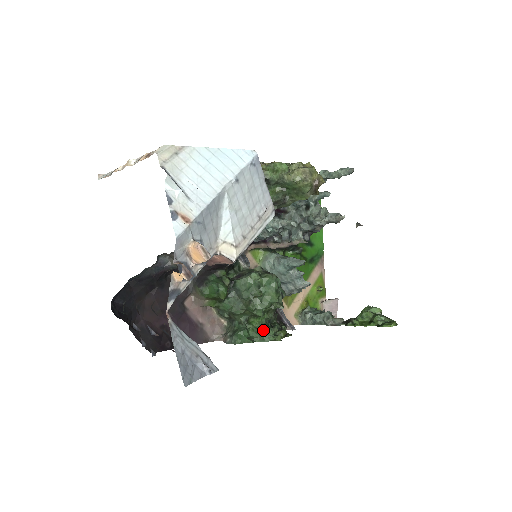
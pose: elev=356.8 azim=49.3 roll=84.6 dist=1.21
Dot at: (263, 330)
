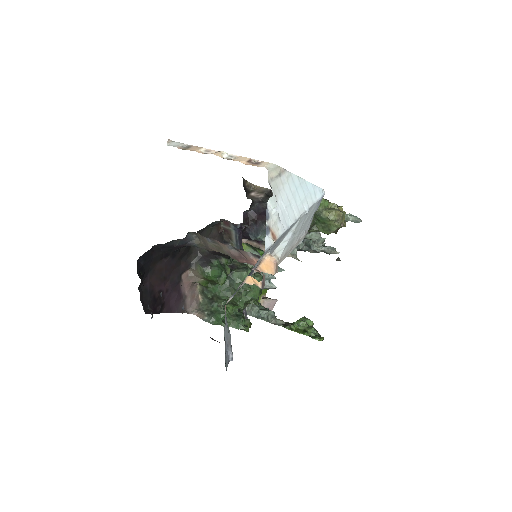
Dot at: (237, 318)
